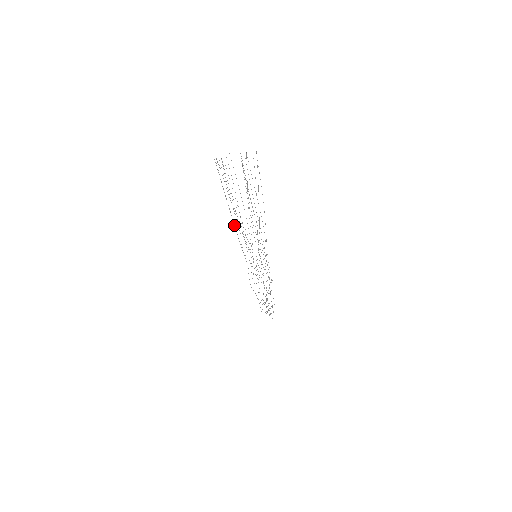
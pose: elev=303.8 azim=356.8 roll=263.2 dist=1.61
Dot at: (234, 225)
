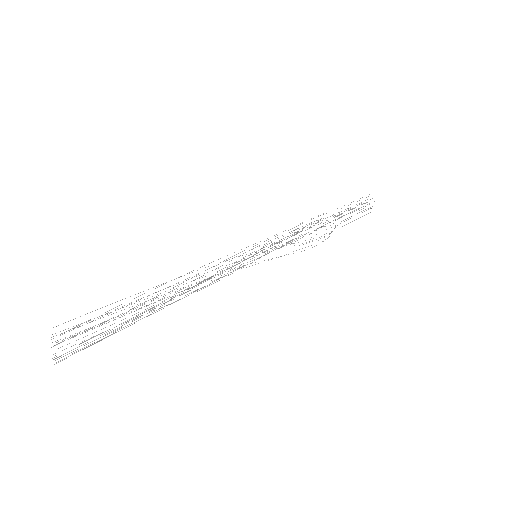
Dot at: occluded
